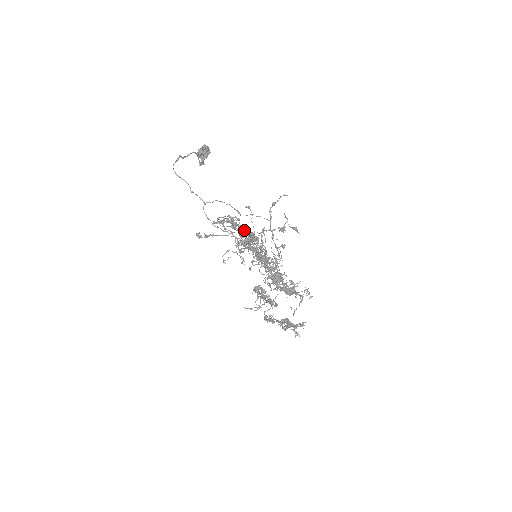
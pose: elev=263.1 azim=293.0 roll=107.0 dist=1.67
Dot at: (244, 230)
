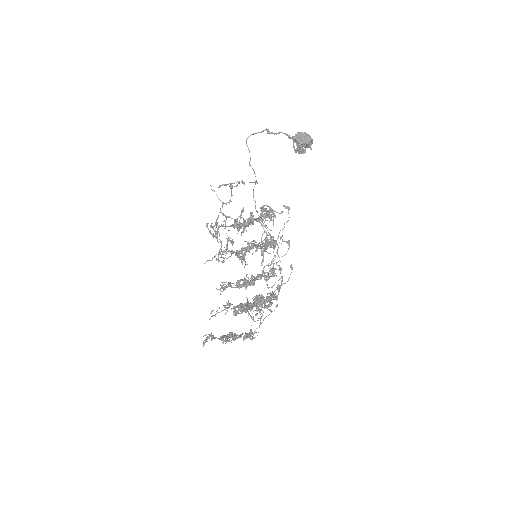
Dot at: (248, 218)
